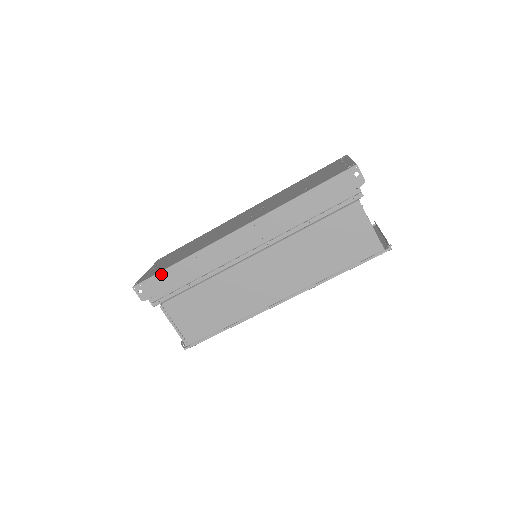
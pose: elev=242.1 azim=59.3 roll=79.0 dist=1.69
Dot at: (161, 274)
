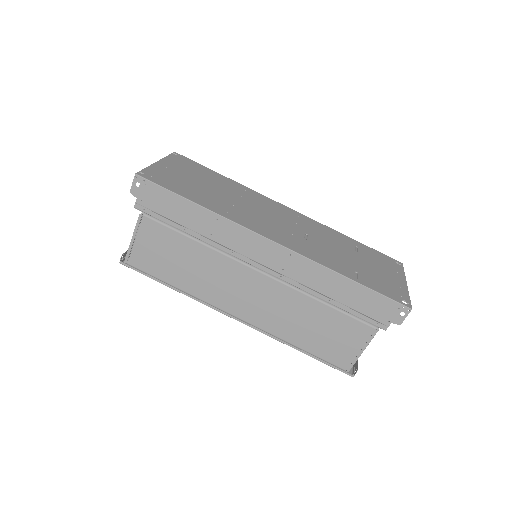
Dot at: (173, 195)
